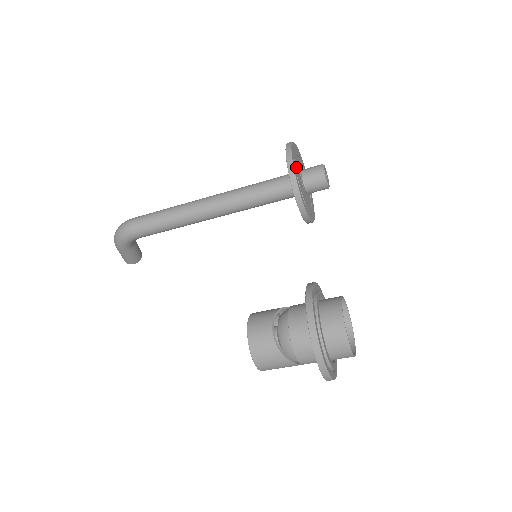
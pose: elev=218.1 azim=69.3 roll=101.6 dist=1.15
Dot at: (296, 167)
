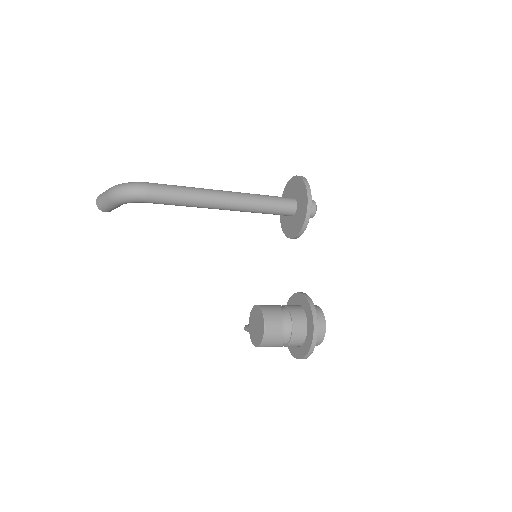
Dot at: occluded
